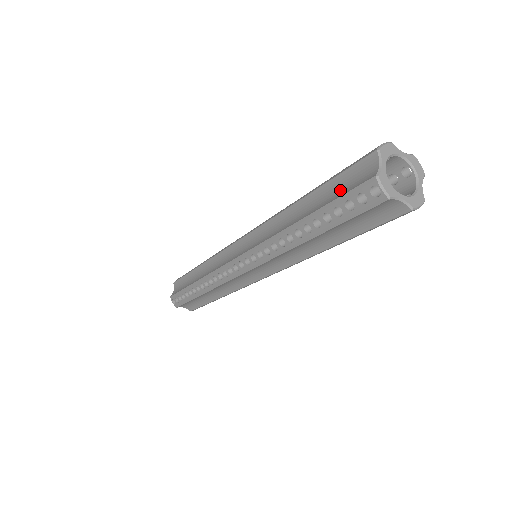
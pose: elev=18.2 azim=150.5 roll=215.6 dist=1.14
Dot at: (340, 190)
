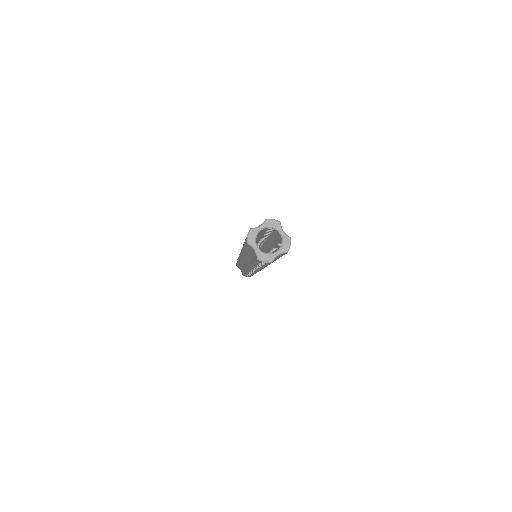
Dot at: (252, 255)
